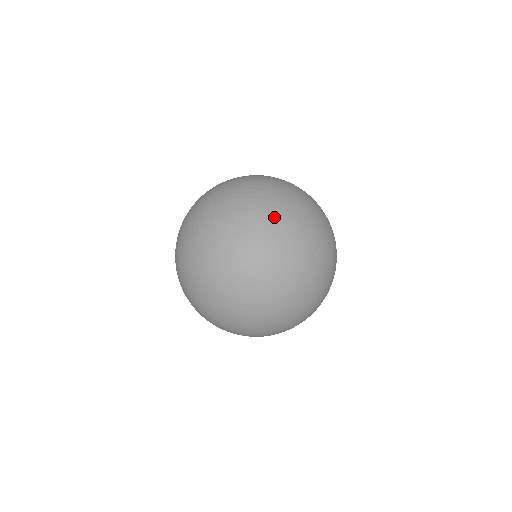
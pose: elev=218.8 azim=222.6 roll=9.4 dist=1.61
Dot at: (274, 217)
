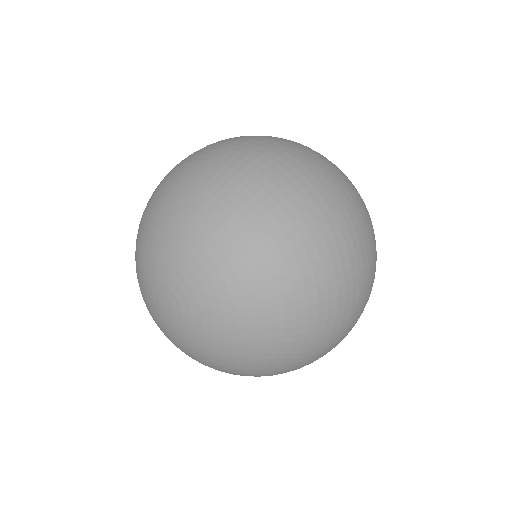
Dot at: (247, 160)
